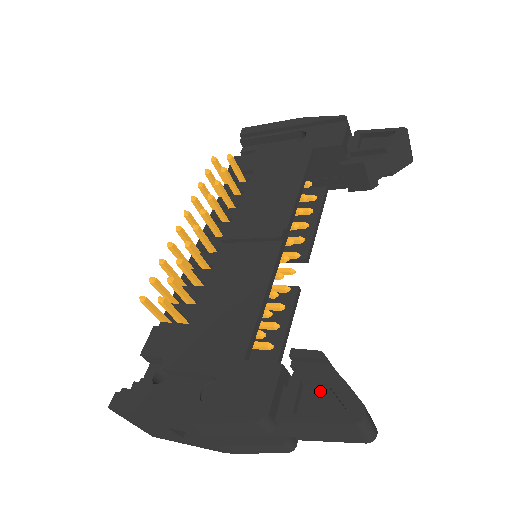
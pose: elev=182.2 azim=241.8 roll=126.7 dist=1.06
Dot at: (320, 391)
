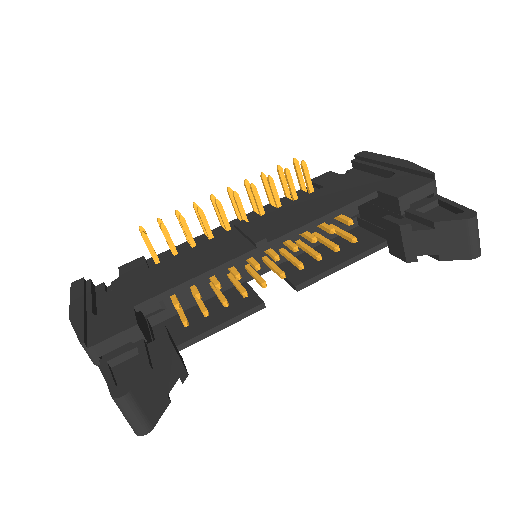
Dot at: occluded
